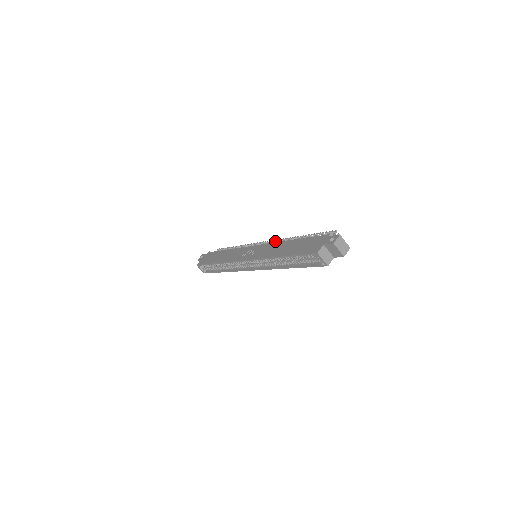
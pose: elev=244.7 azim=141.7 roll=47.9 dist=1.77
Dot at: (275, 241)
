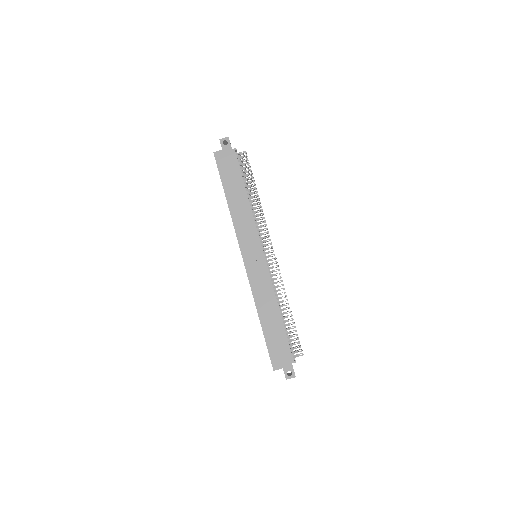
Dot at: occluded
